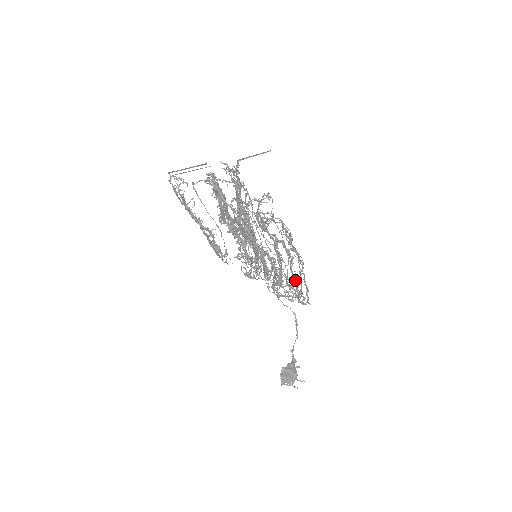
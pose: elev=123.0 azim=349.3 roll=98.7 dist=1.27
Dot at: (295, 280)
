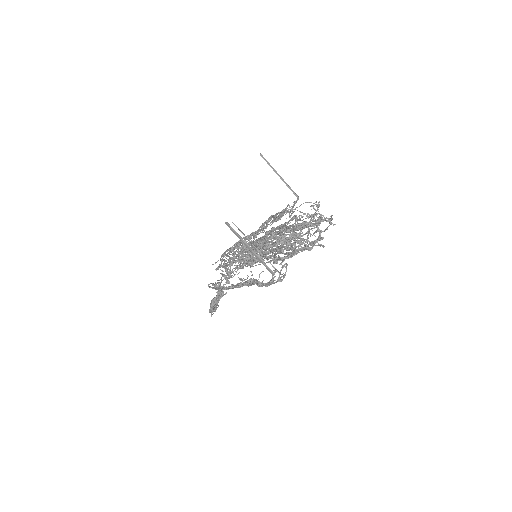
Dot at: occluded
